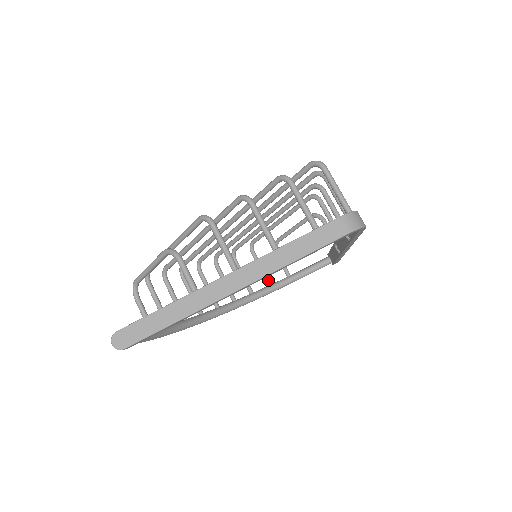
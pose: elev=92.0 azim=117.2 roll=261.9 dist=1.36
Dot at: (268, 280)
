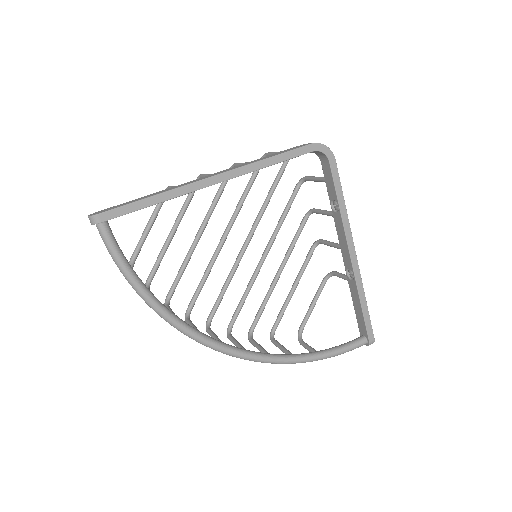
Dot at: (290, 352)
